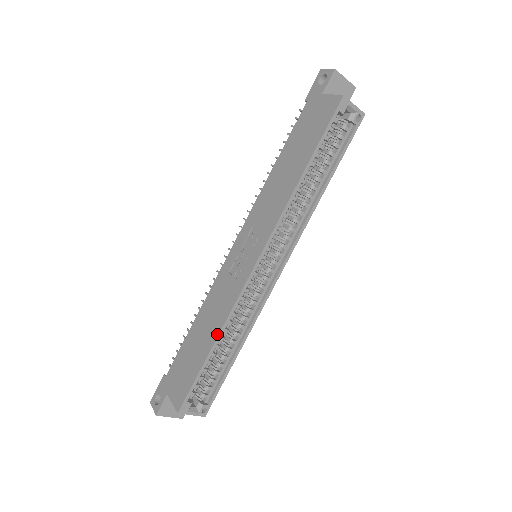
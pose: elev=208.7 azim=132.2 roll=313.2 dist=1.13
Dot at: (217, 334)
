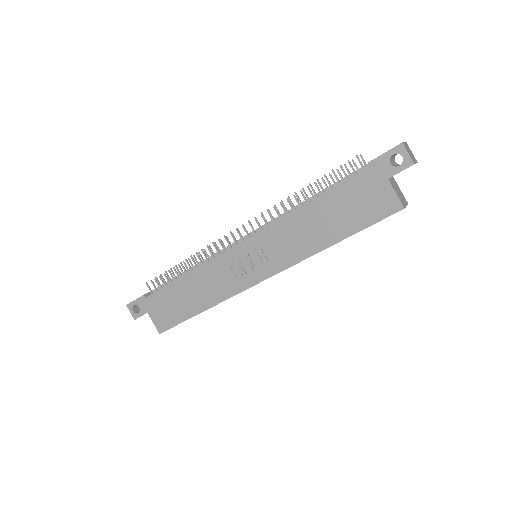
Dot at: (208, 307)
